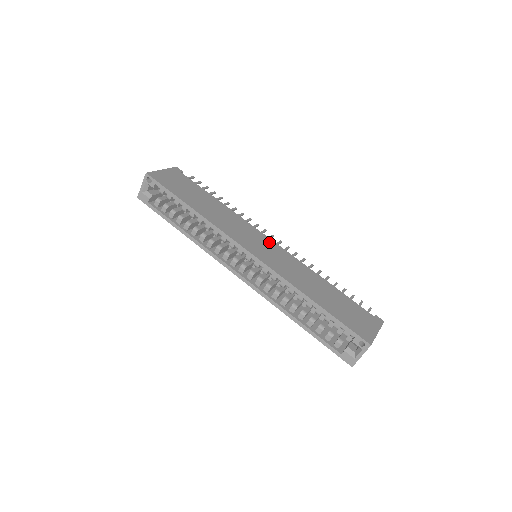
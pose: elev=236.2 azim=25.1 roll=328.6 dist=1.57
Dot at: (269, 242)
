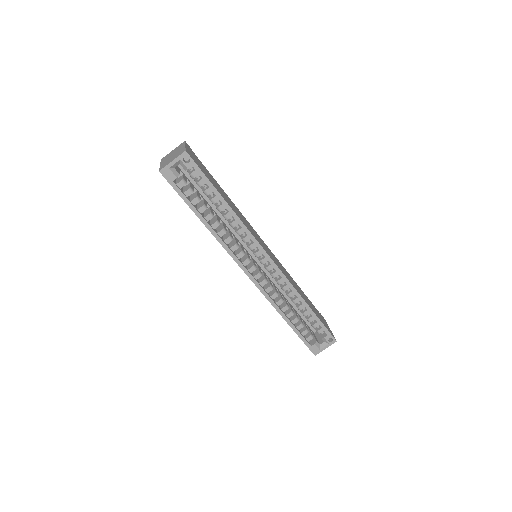
Dot at: (265, 244)
